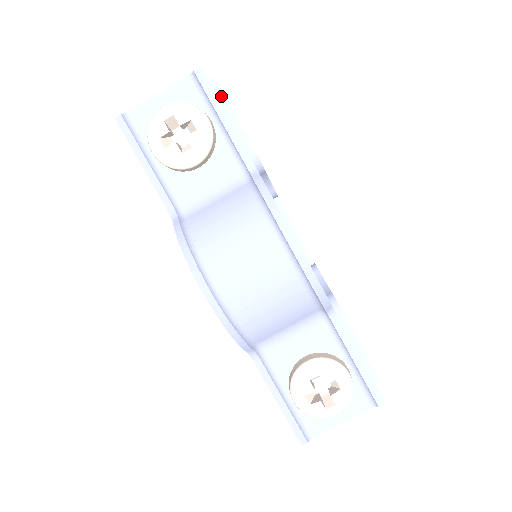
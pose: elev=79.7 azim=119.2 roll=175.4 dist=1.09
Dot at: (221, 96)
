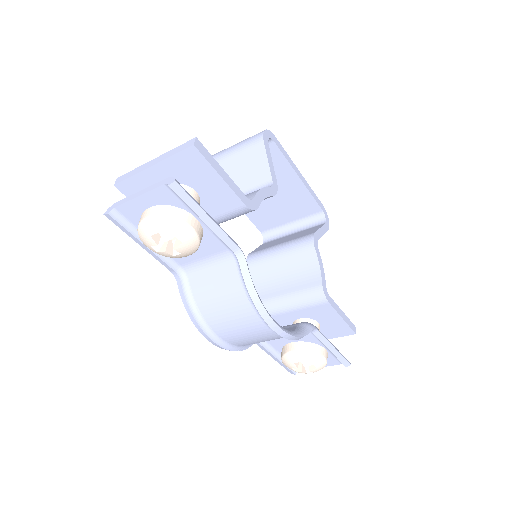
Dot at: (204, 161)
